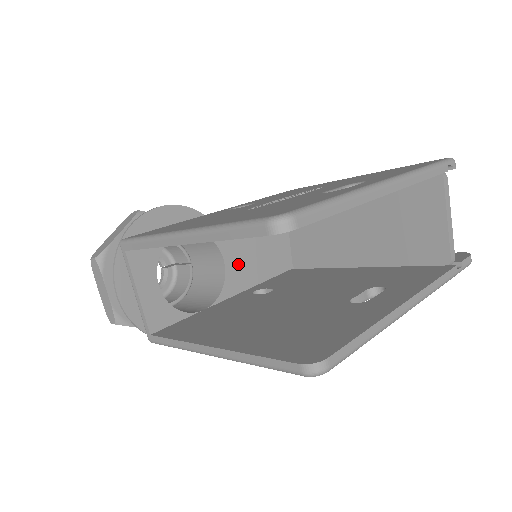
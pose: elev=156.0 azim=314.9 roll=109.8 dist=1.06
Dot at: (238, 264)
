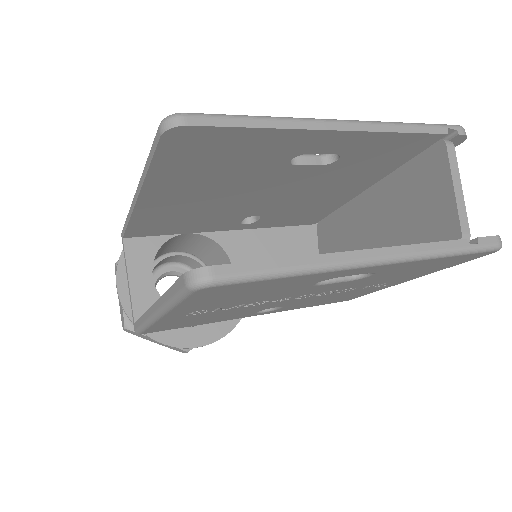
Dot at: occluded
